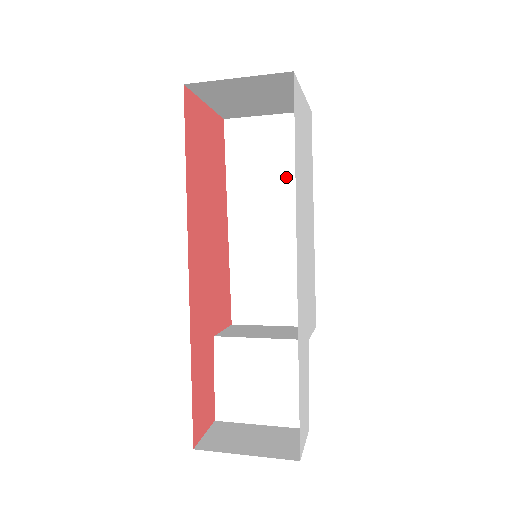
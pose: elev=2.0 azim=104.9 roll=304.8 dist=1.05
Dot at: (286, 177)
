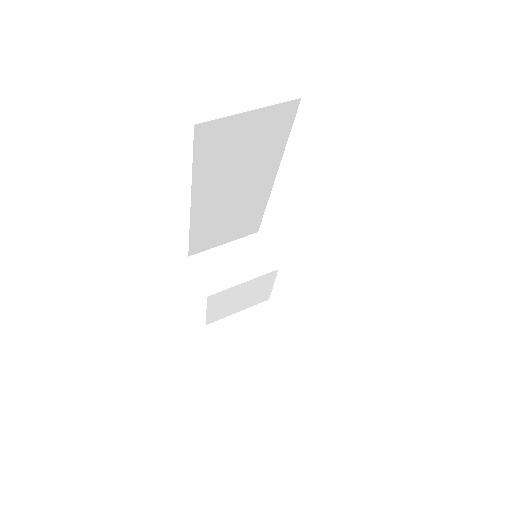
Dot at: (258, 157)
